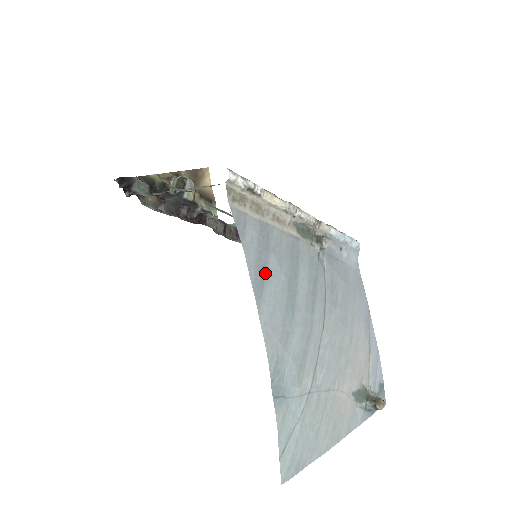
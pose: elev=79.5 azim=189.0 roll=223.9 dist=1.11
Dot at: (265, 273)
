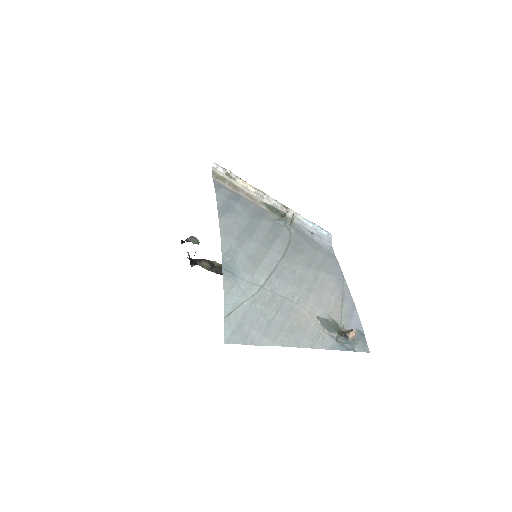
Dot at: (231, 208)
